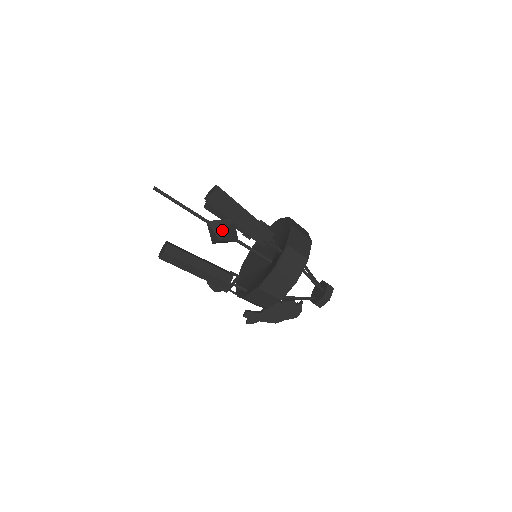
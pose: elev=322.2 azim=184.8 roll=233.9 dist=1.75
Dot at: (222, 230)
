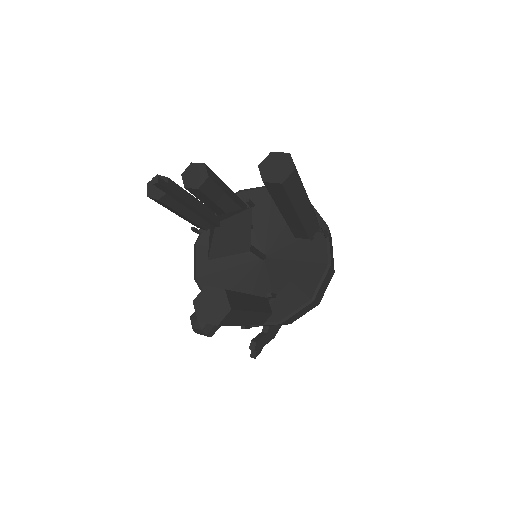
Dot at: (245, 231)
